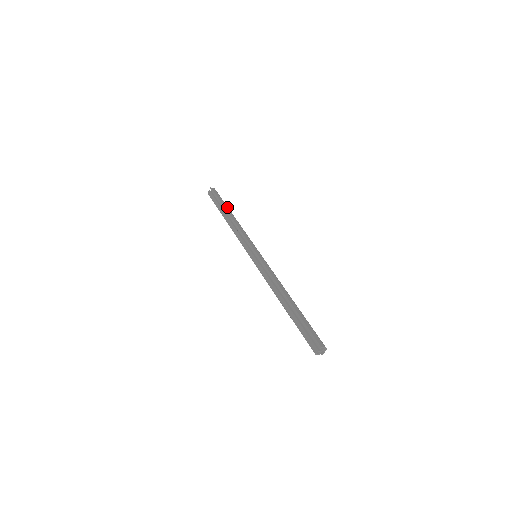
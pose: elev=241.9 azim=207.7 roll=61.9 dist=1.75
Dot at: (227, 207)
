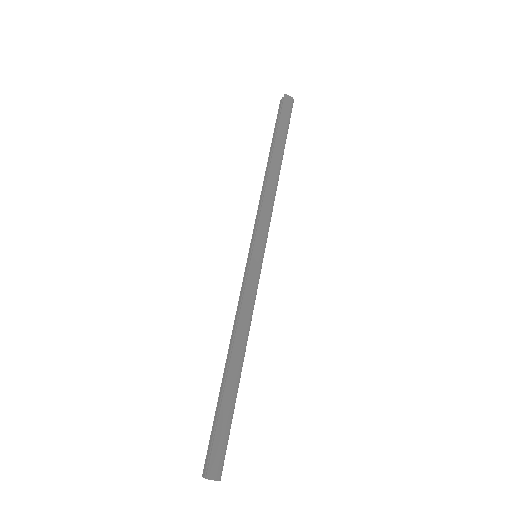
Dot at: (281, 143)
